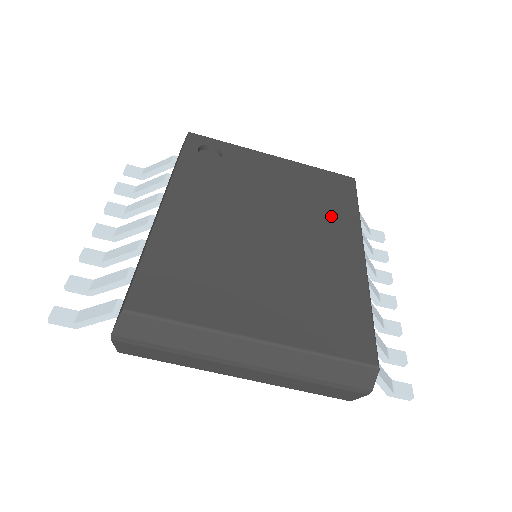
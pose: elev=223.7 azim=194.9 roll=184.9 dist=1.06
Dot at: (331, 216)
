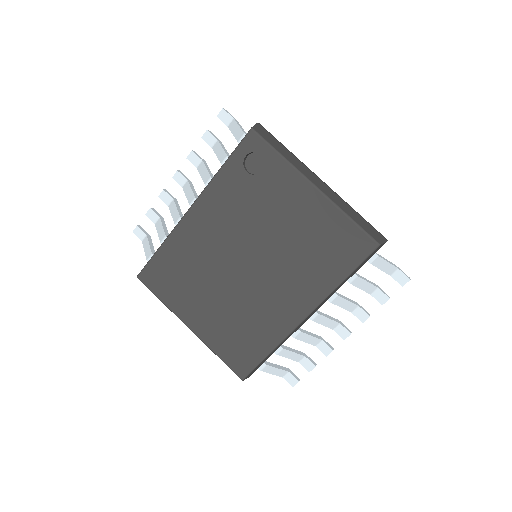
Dot at: (309, 275)
